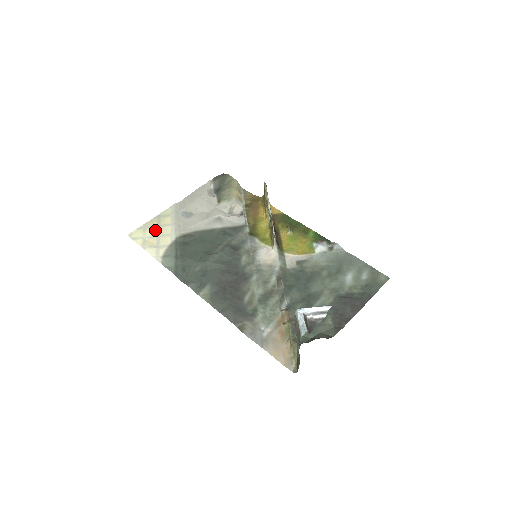
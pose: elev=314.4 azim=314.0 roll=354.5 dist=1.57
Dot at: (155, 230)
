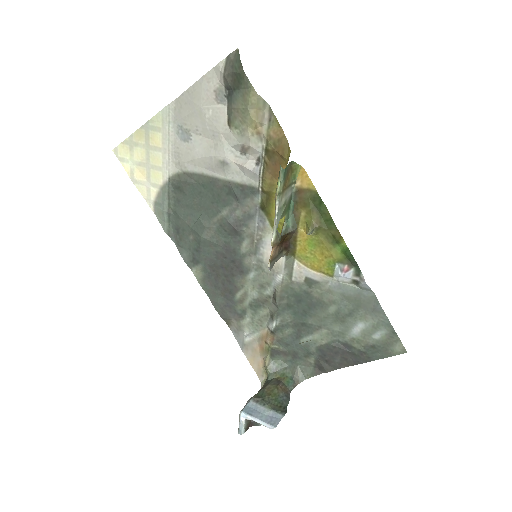
Dot at: (143, 153)
